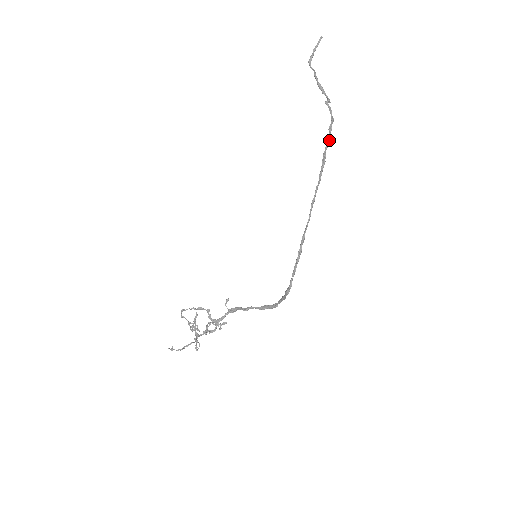
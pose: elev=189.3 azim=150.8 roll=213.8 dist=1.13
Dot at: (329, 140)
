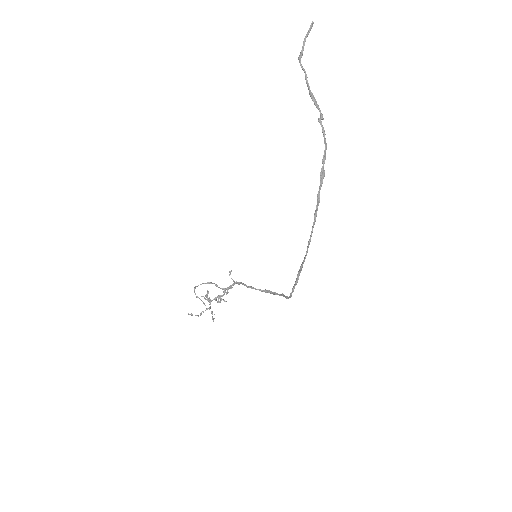
Dot at: (323, 176)
